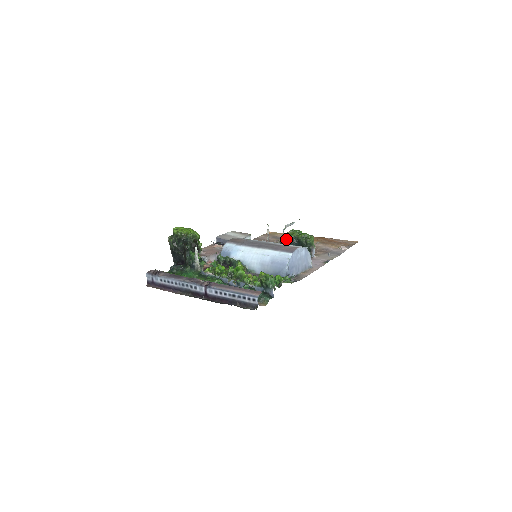
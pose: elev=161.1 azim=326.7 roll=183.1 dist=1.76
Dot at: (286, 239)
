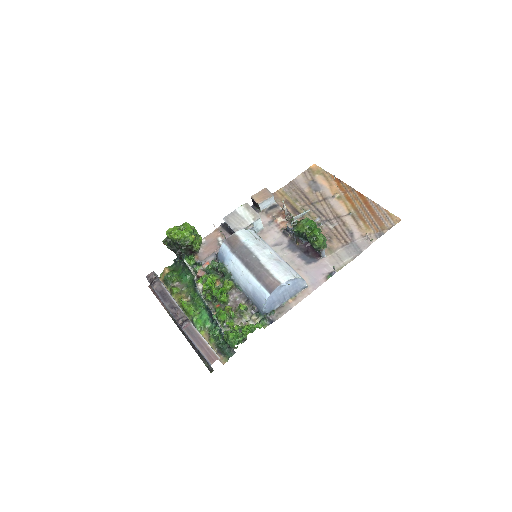
Dot at: (295, 231)
